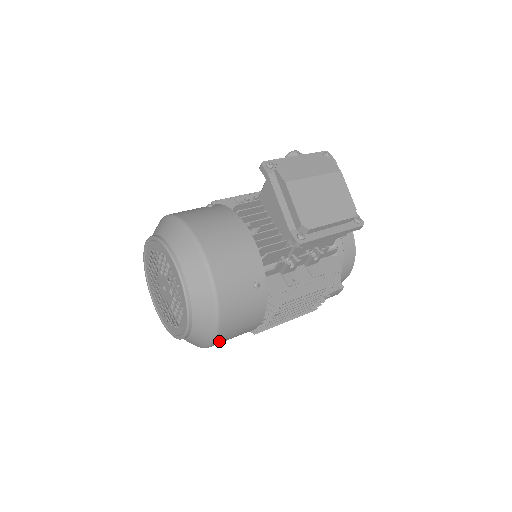
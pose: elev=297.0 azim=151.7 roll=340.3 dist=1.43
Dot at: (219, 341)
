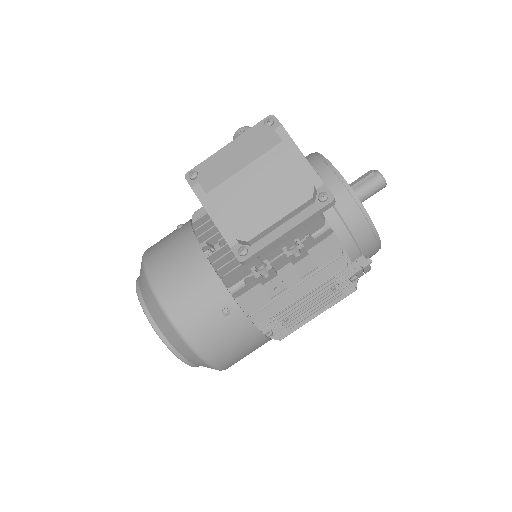
Dot at: (227, 366)
